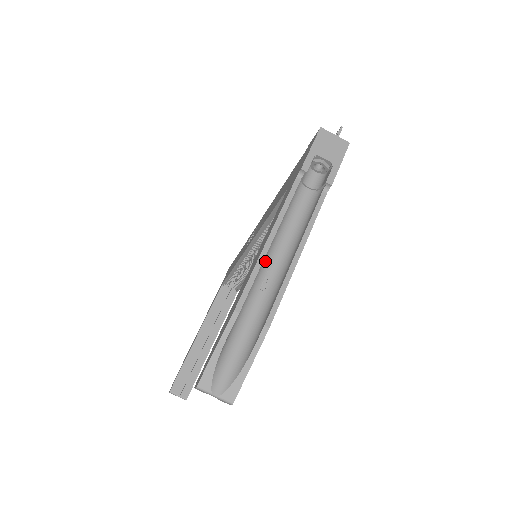
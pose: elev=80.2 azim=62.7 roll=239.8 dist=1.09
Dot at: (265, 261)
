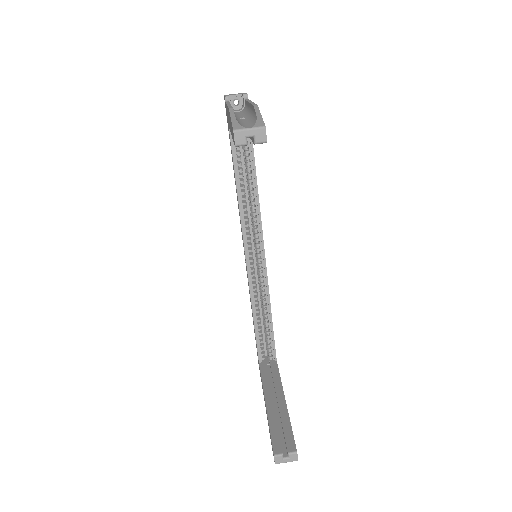
Dot at: occluded
